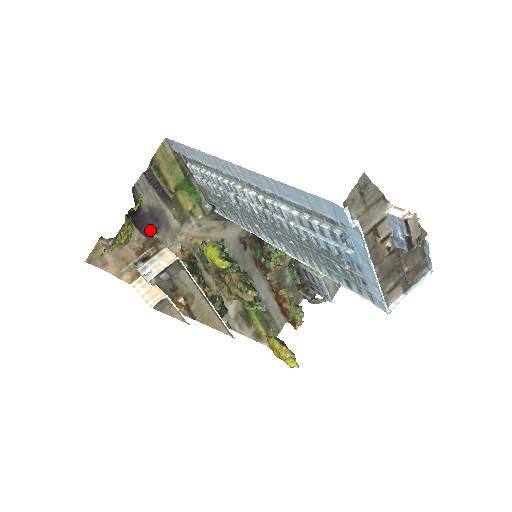
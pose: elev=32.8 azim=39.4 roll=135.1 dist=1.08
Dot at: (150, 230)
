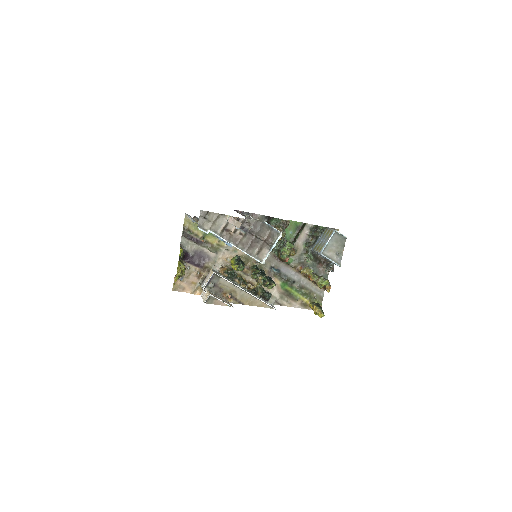
Dot at: (199, 263)
